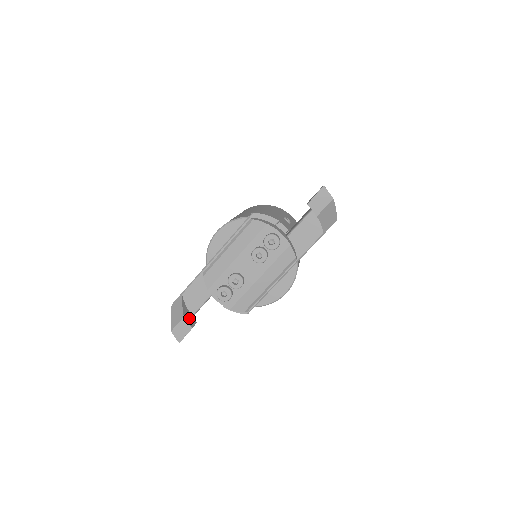
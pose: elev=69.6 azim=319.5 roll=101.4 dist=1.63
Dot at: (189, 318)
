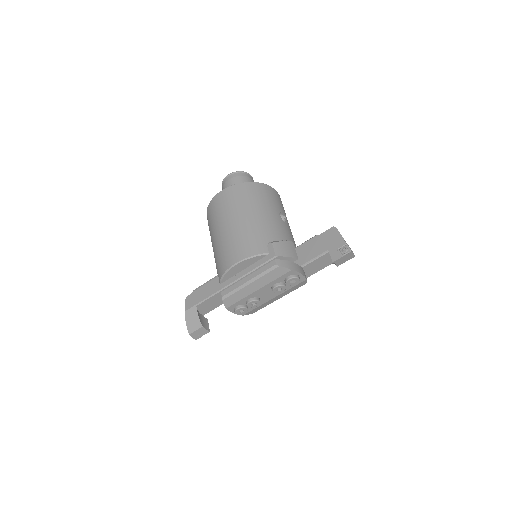
Dot at: (204, 322)
